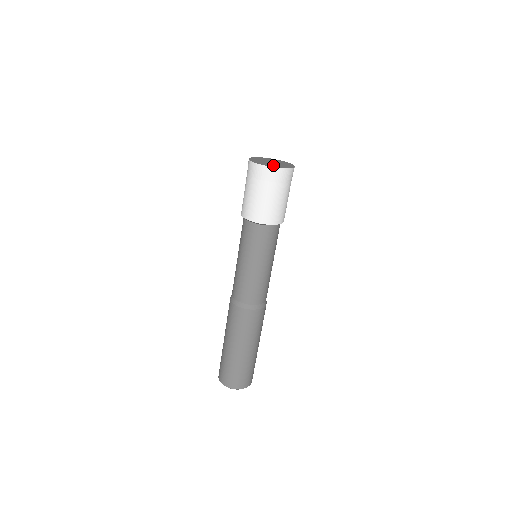
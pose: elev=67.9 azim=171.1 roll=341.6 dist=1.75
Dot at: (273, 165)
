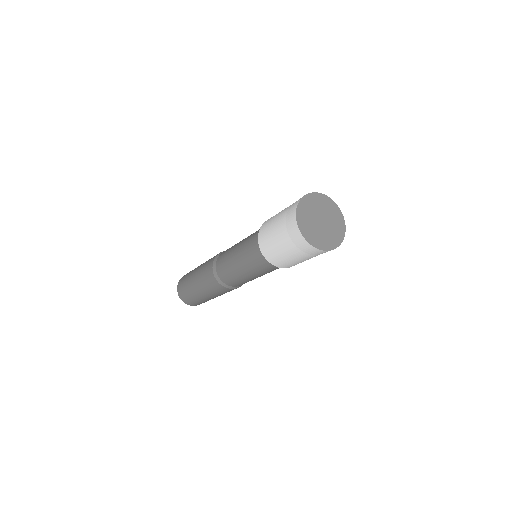
Dot at: (313, 234)
